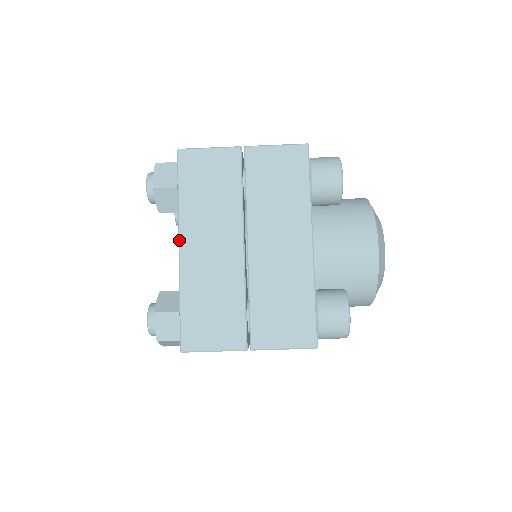
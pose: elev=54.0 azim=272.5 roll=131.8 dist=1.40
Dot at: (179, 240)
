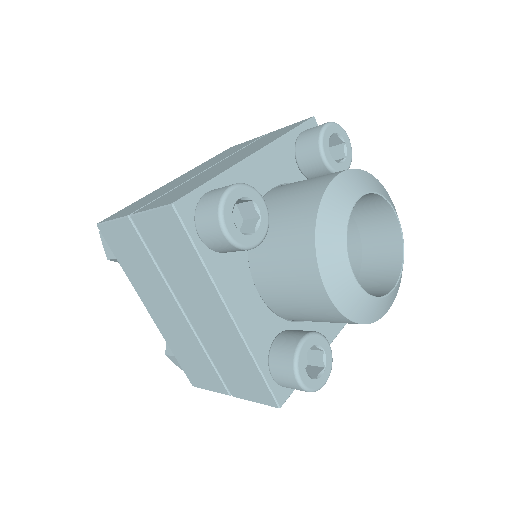
Dot at: (144, 305)
